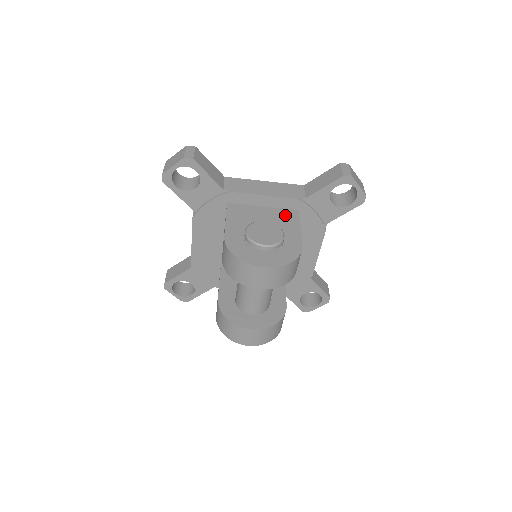
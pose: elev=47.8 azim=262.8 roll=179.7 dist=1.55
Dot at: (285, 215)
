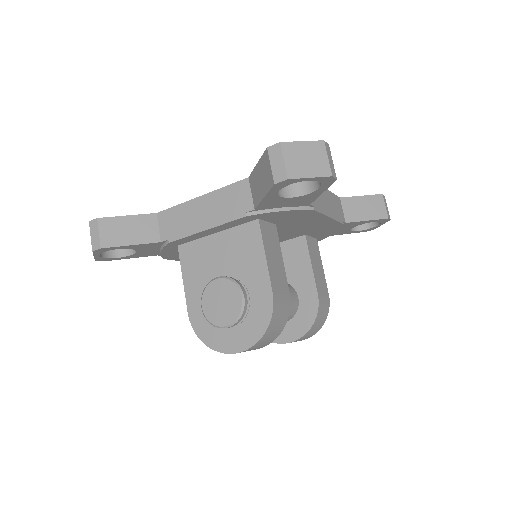
Dot at: (243, 239)
